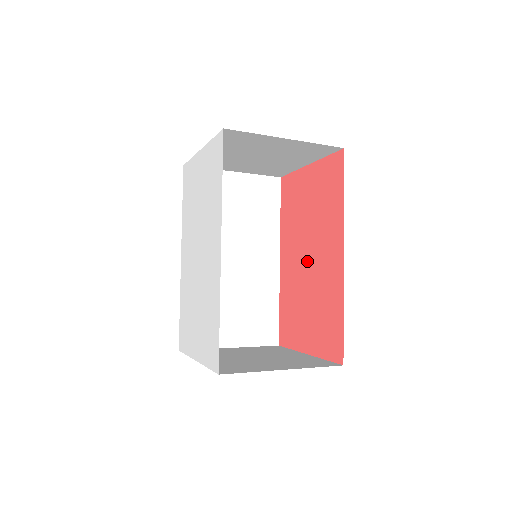
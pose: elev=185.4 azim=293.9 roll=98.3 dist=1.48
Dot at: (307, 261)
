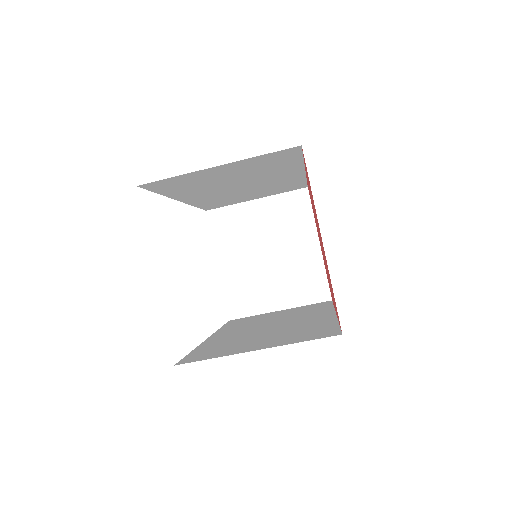
Dot at: occluded
